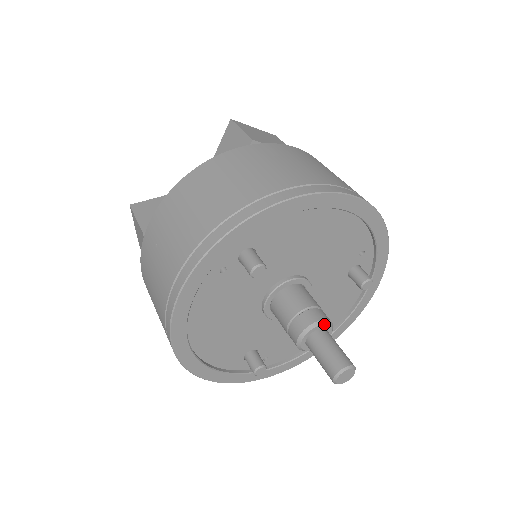
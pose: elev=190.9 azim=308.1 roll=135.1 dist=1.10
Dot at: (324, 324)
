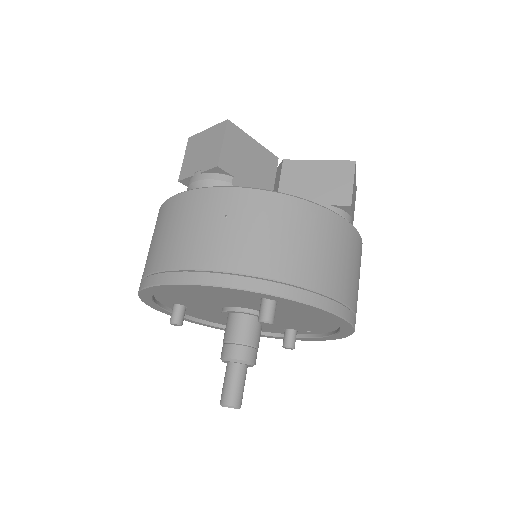
Dot at: (252, 365)
